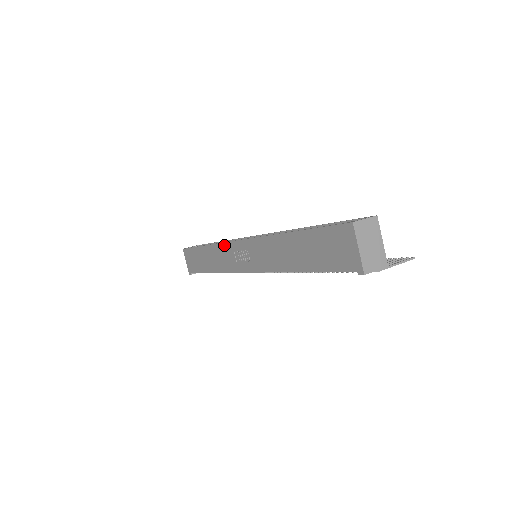
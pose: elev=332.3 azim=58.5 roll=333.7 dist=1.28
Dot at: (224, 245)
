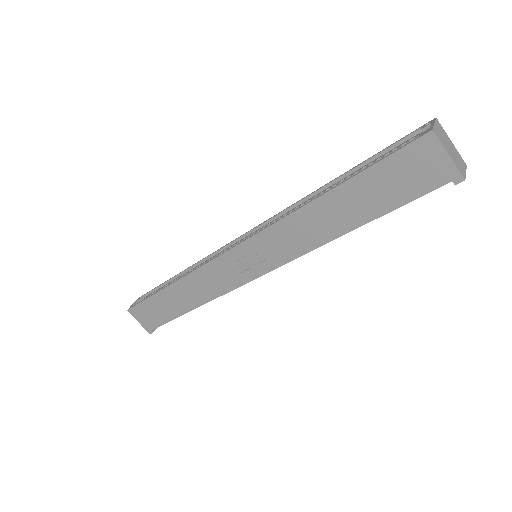
Dot at: (208, 266)
